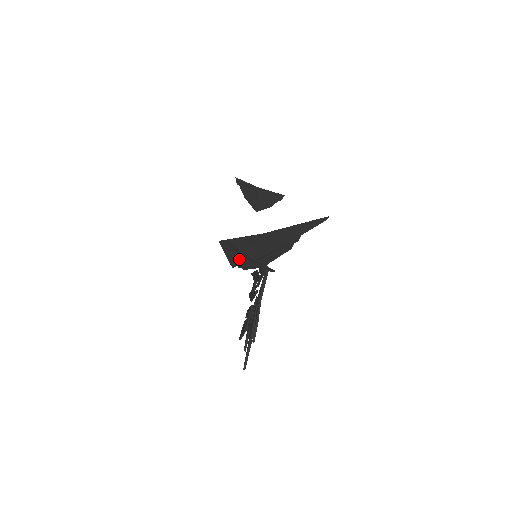
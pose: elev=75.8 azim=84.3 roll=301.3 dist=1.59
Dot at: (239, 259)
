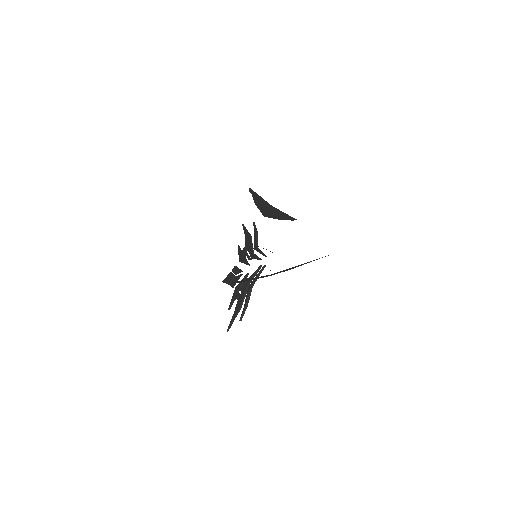
Dot at: (243, 281)
